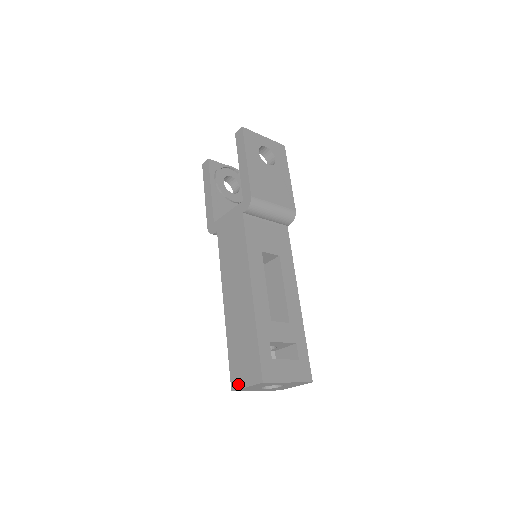
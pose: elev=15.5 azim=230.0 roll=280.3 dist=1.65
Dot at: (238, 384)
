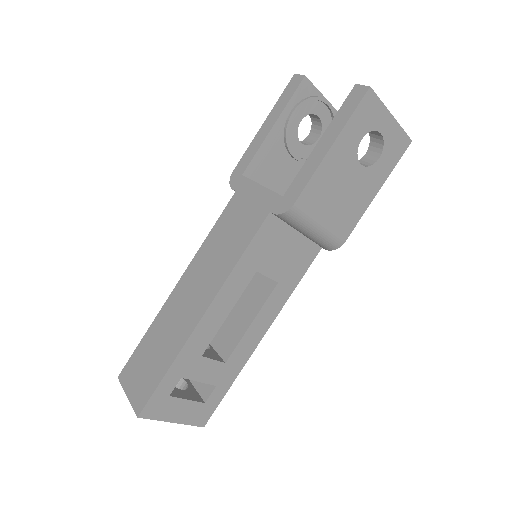
Dot at: (125, 381)
